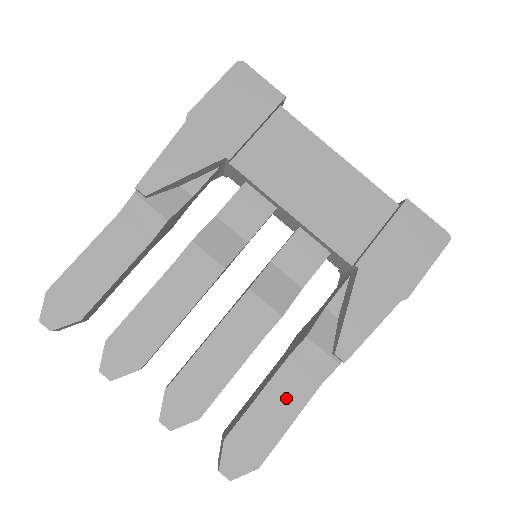
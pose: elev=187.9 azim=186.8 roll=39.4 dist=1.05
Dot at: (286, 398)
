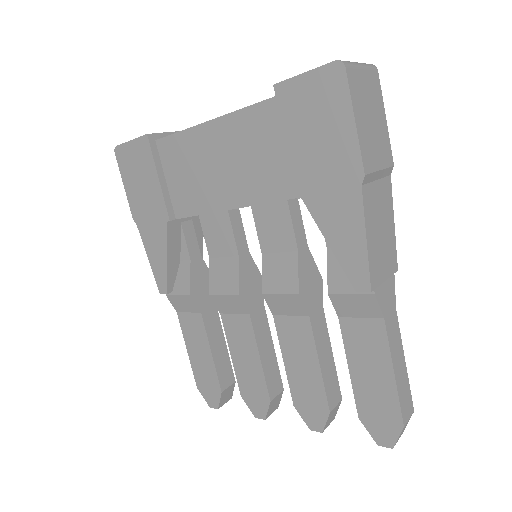
Dot at: (369, 354)
